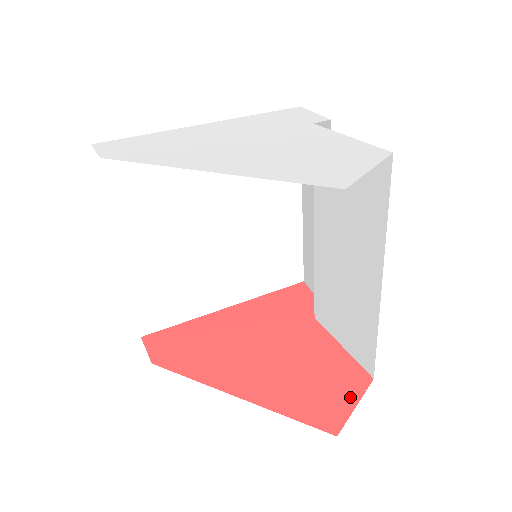
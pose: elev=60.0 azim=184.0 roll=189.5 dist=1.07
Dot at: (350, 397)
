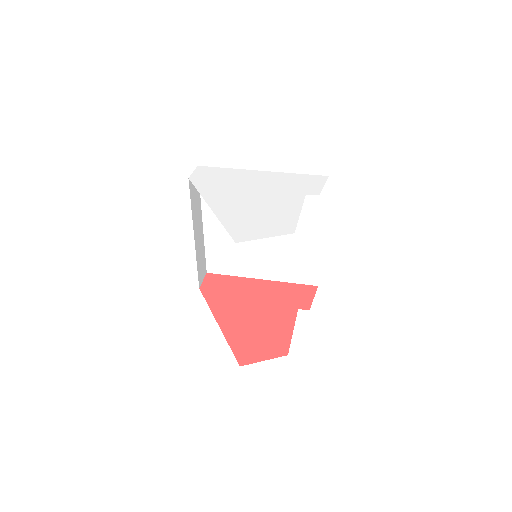
Dot at: (266, 355)
